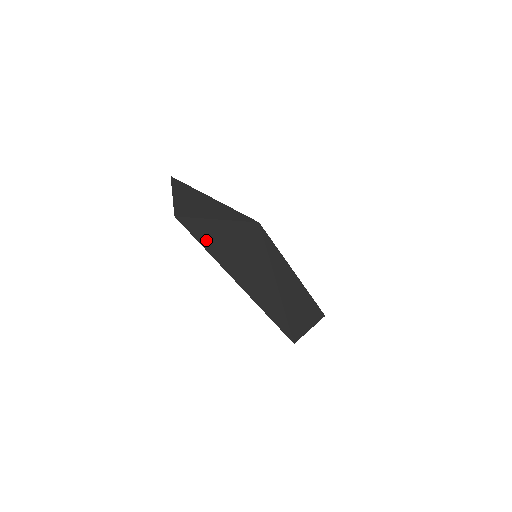
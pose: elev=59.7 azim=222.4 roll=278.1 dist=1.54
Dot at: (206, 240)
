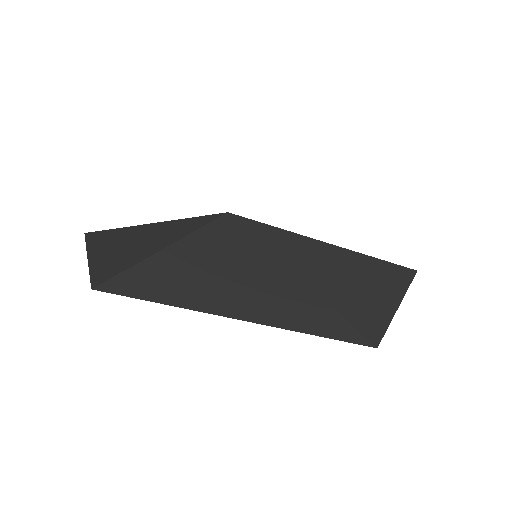
Dot at: (154, 290)
